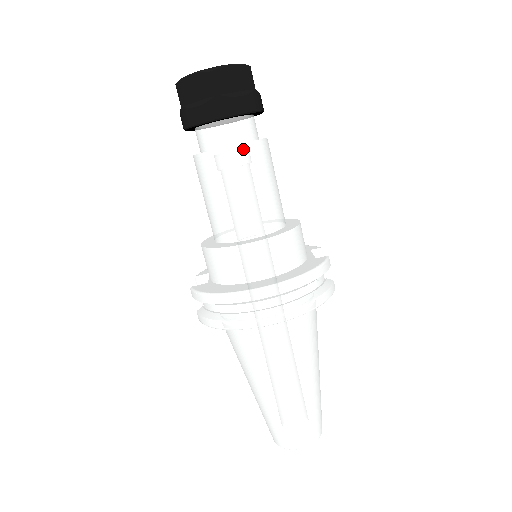
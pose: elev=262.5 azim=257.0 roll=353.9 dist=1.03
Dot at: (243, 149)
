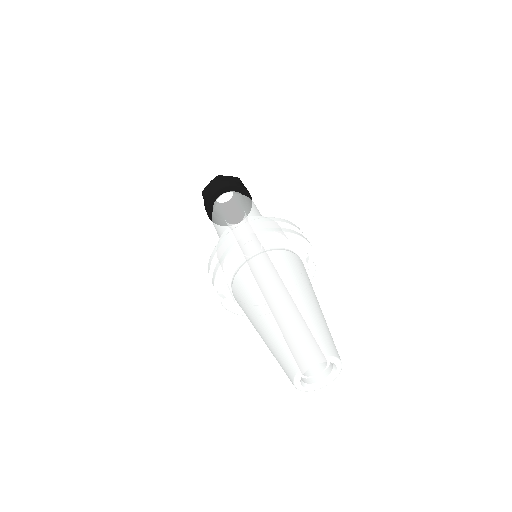
Dot at: (236, 196)
